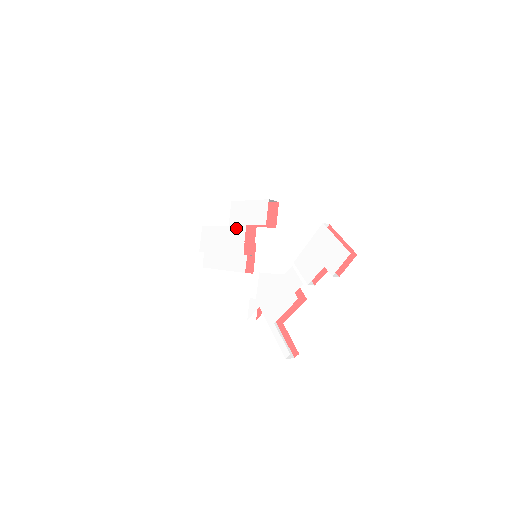
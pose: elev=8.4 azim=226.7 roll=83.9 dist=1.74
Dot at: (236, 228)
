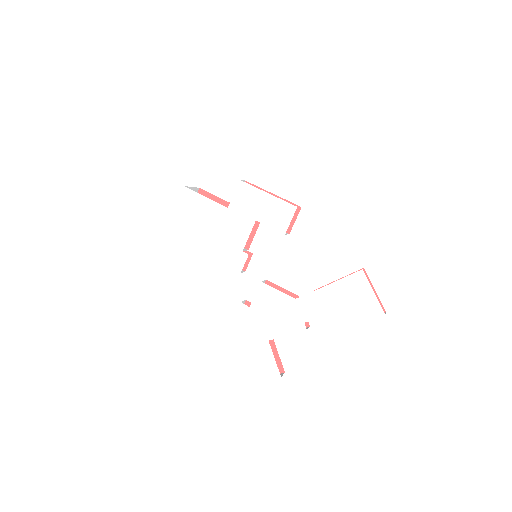
Dot at: (239, 216)
